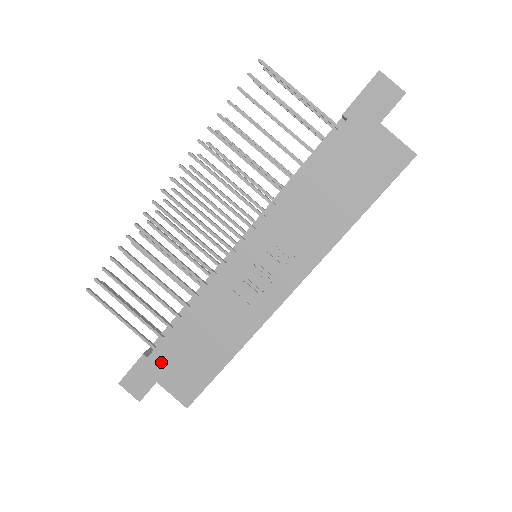
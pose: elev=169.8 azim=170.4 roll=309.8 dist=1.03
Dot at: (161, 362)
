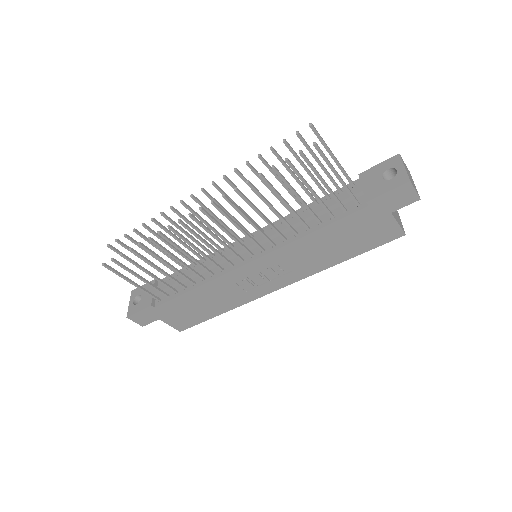
Dot at: (165, 311)
